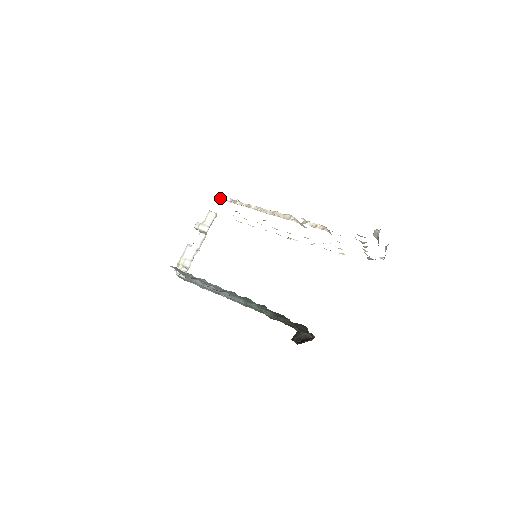
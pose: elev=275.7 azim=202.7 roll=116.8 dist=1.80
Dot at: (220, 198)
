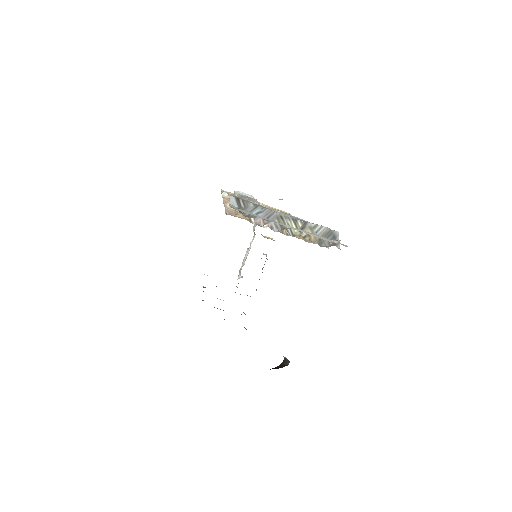
Dot at: occluded
